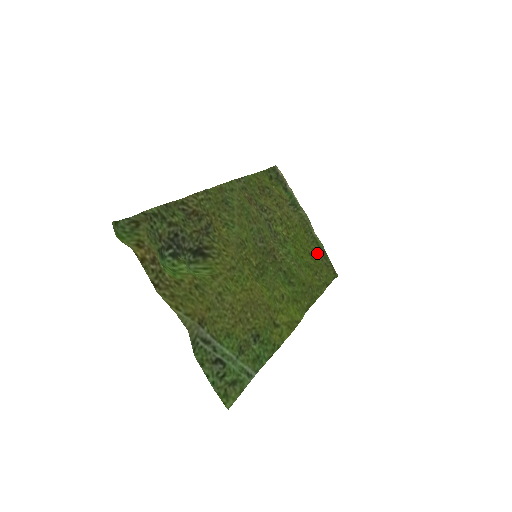
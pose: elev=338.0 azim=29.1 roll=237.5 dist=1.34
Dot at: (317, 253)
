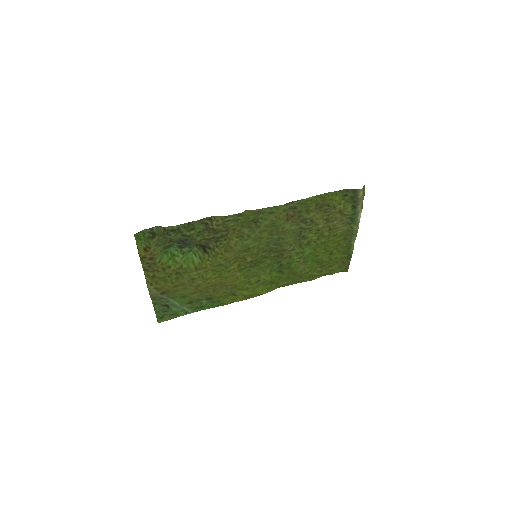
Dot at: (341, 254)
